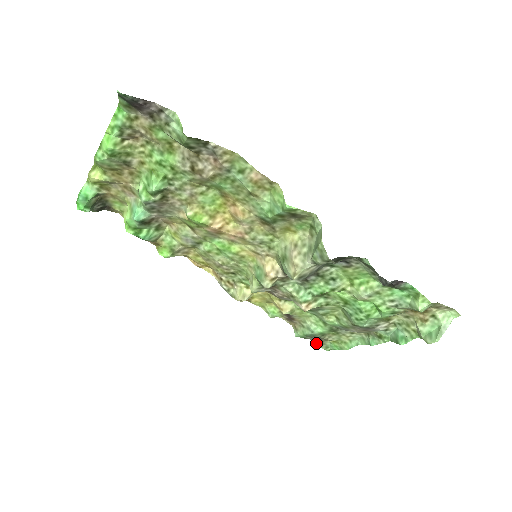
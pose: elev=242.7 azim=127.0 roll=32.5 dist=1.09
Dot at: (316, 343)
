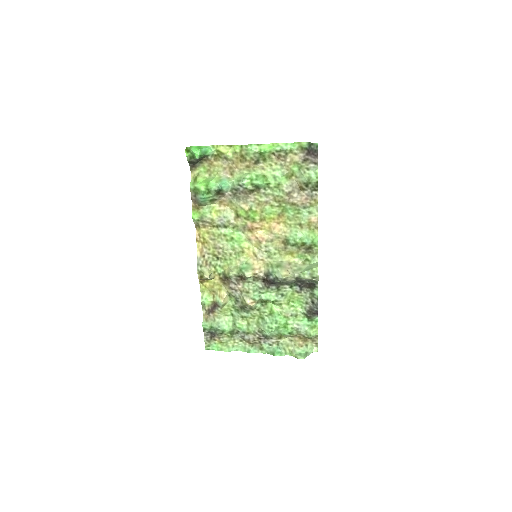
Dot at: (205, 339)
